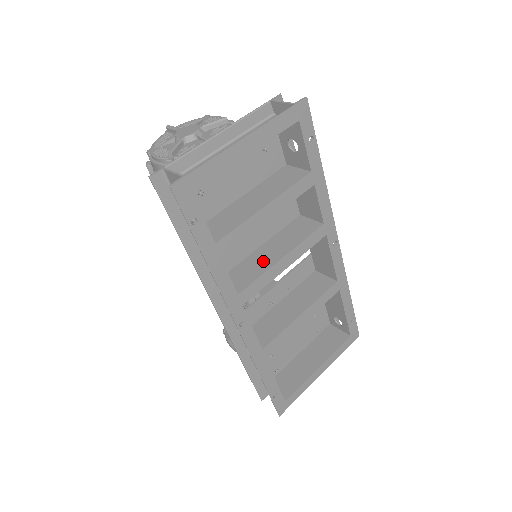
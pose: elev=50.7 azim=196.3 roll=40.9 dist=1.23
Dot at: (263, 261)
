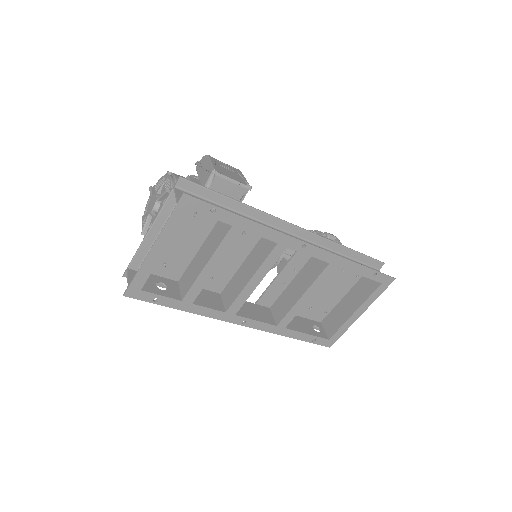
Dot at: (241, 280)
